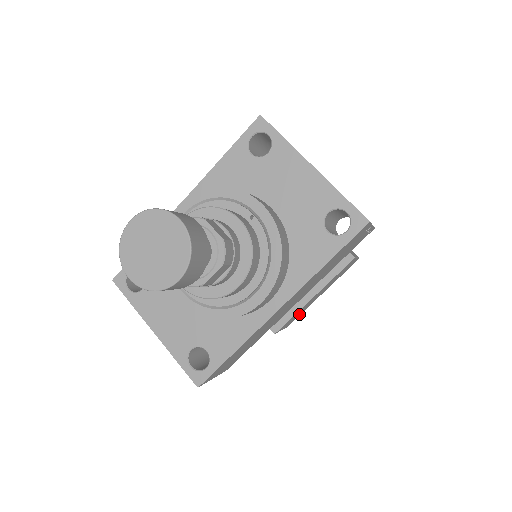
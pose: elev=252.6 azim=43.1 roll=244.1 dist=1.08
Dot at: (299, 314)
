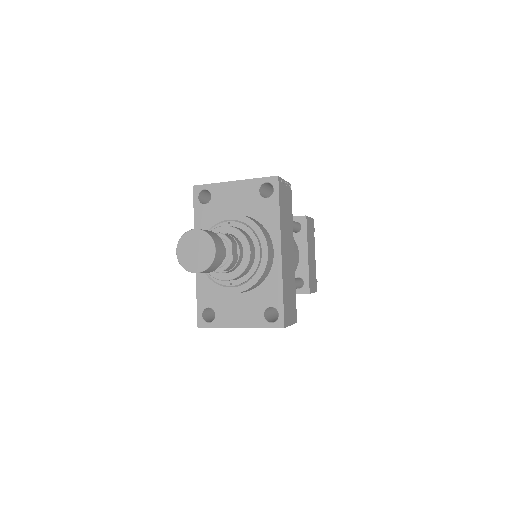
Dot at: (314, 276)
